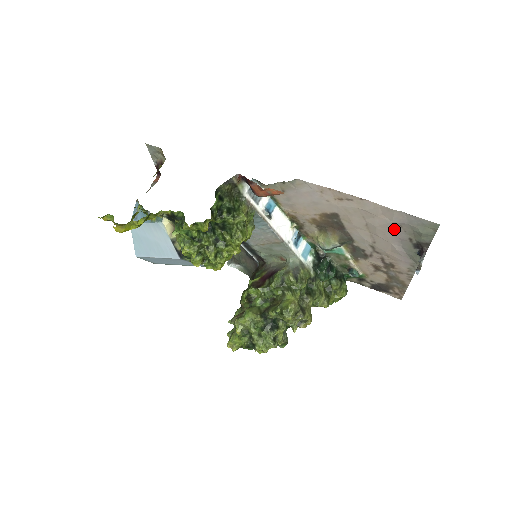
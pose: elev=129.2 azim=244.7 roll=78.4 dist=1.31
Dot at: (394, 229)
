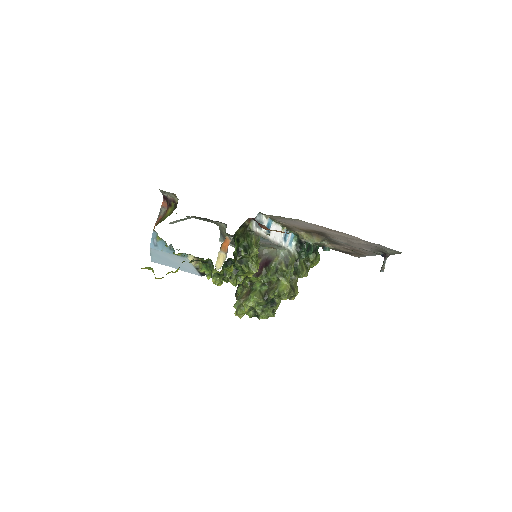
Dot at: (368, 245)
